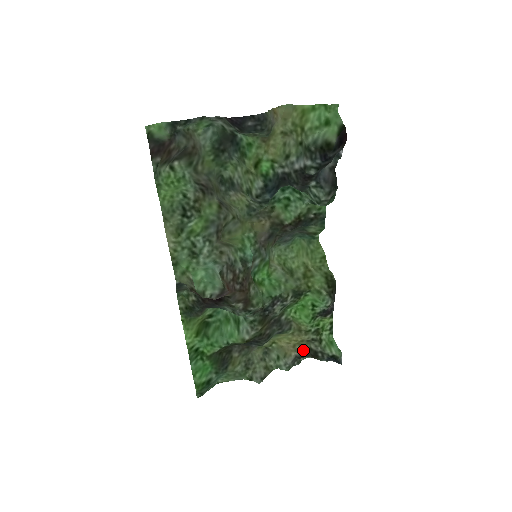
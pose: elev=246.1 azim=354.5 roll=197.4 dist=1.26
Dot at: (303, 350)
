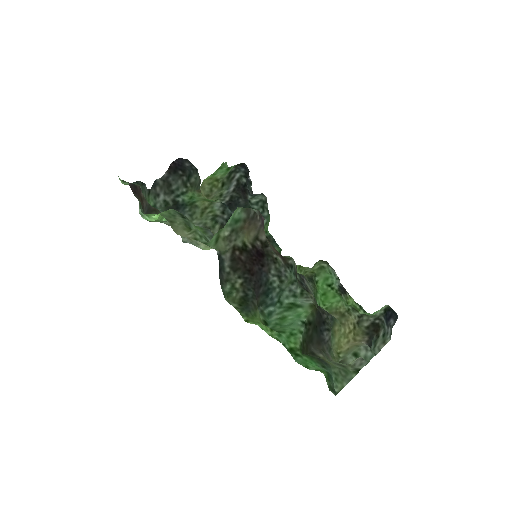
Dot at: (364, 336)
